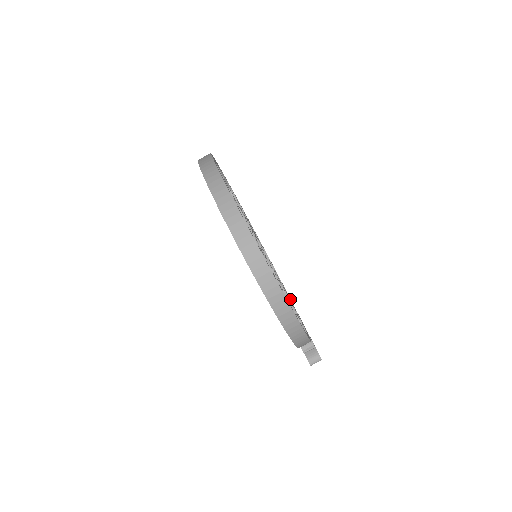
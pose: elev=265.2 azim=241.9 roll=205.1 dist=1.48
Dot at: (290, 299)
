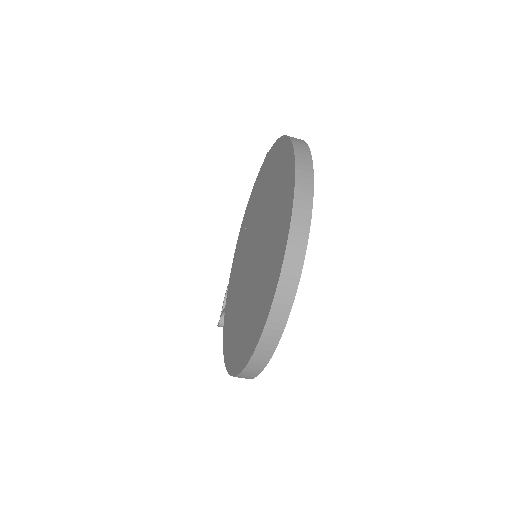
Dot at: occluded
